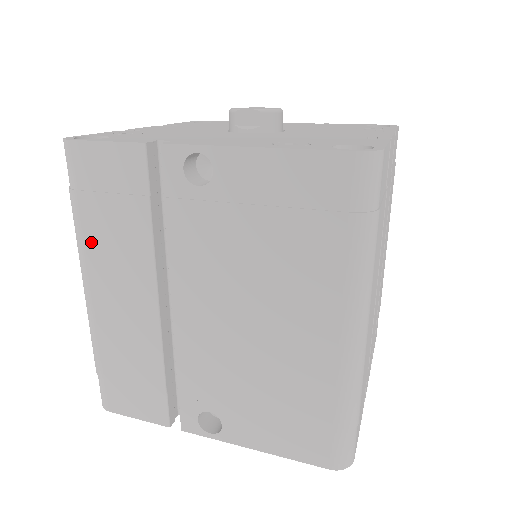
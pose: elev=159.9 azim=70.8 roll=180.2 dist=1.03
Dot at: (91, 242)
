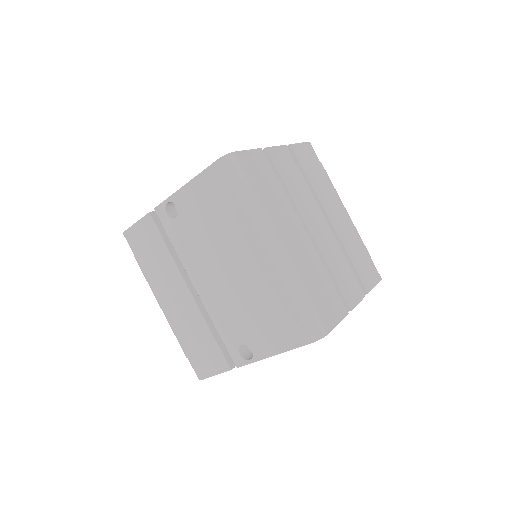
Dot at: (151, 277)
